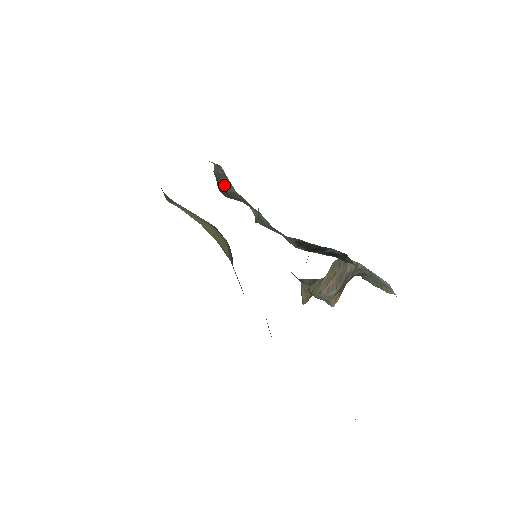
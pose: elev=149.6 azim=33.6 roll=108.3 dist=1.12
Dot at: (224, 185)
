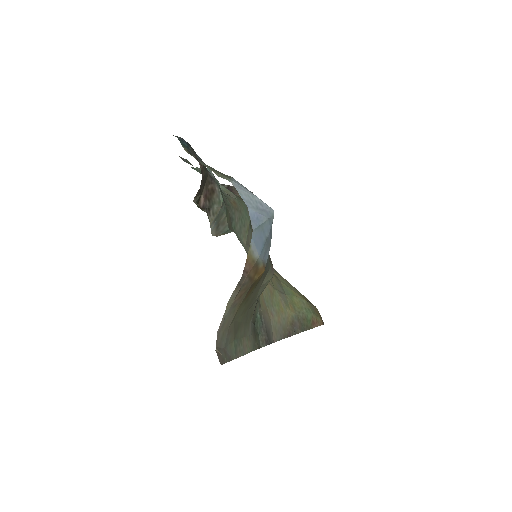
Dot at: (238, 194)
